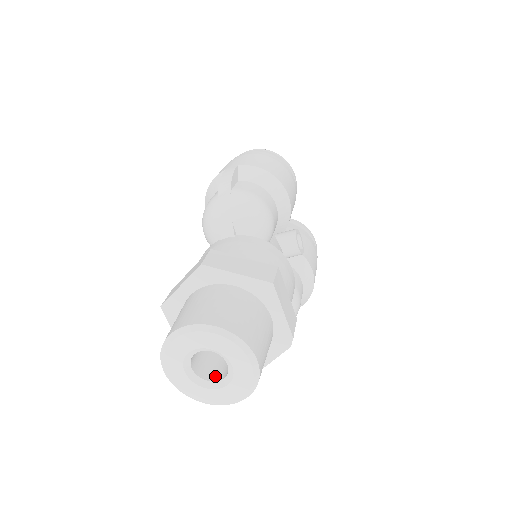
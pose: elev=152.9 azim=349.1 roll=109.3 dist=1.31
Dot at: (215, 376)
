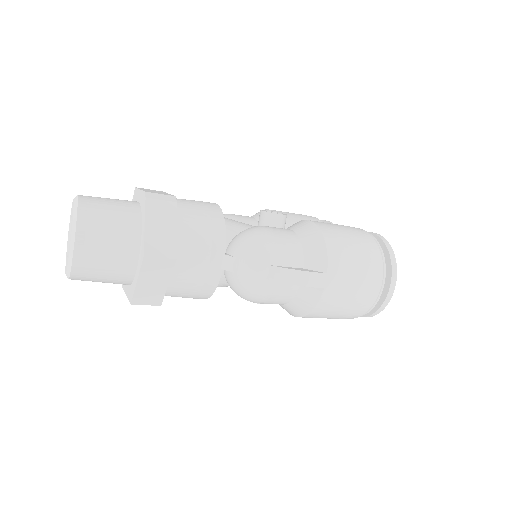
Dot at: occluded
